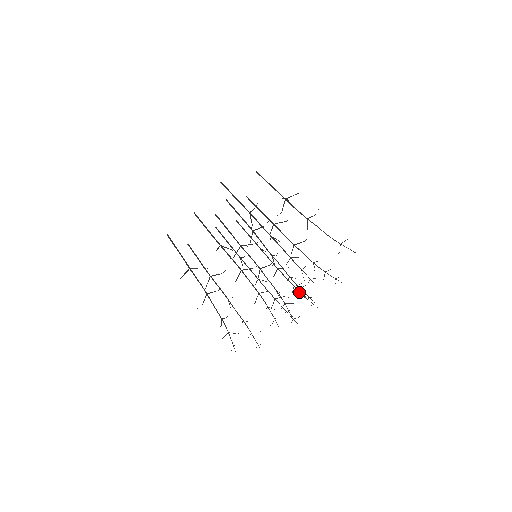
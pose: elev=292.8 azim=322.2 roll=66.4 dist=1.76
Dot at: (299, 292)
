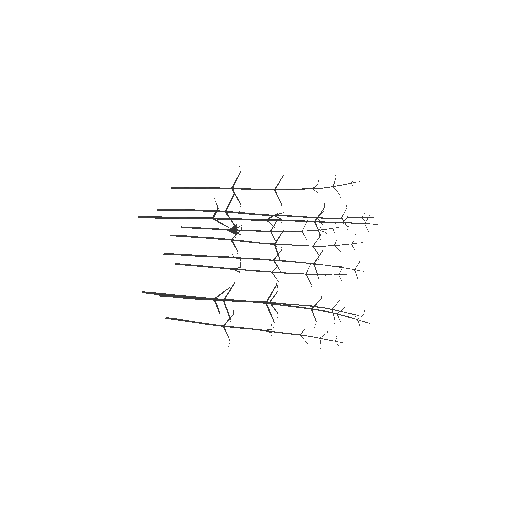
Dot at: occluded
